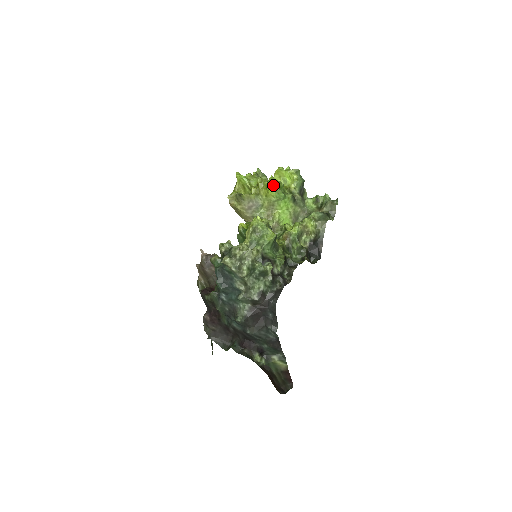
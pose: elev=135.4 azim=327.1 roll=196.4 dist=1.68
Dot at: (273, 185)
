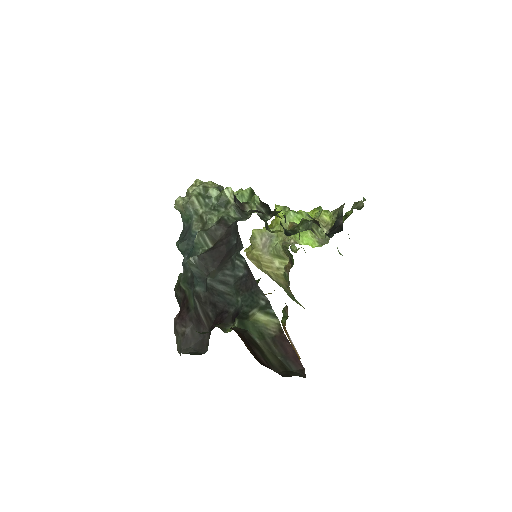
Dot at: (279, 206)
